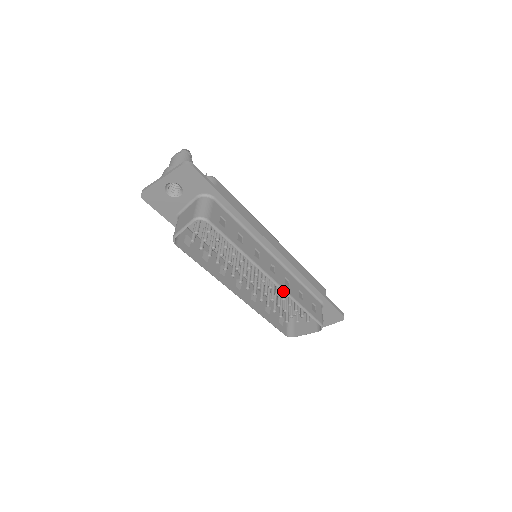
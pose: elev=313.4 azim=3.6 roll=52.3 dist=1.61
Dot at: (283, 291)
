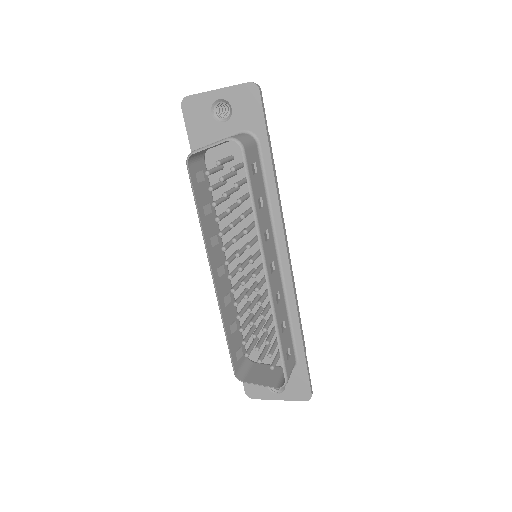
Dot at: (270, 299)
